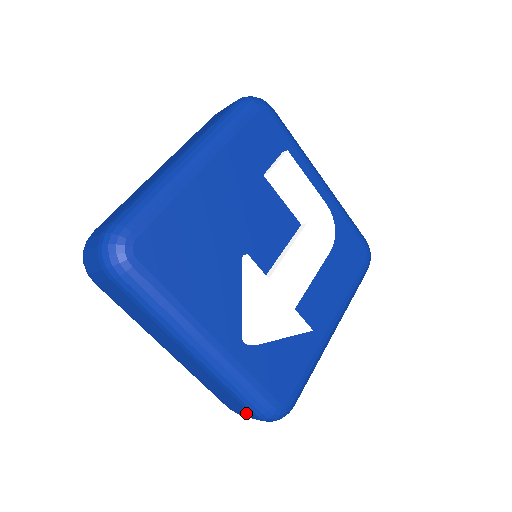
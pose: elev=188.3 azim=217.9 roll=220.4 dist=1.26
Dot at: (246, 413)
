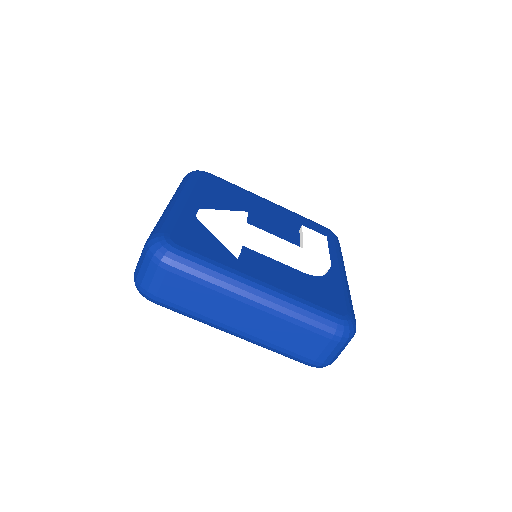
Dot at: occluded
